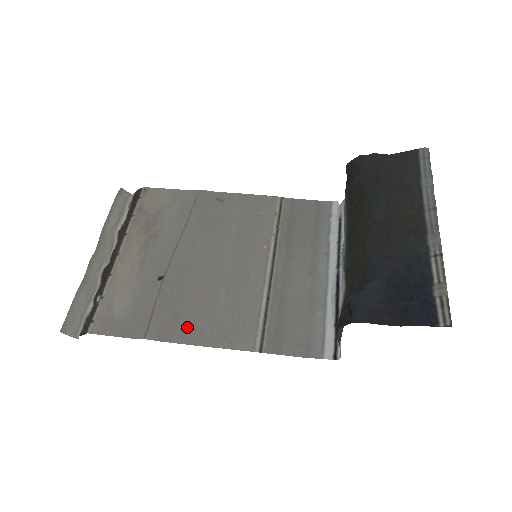
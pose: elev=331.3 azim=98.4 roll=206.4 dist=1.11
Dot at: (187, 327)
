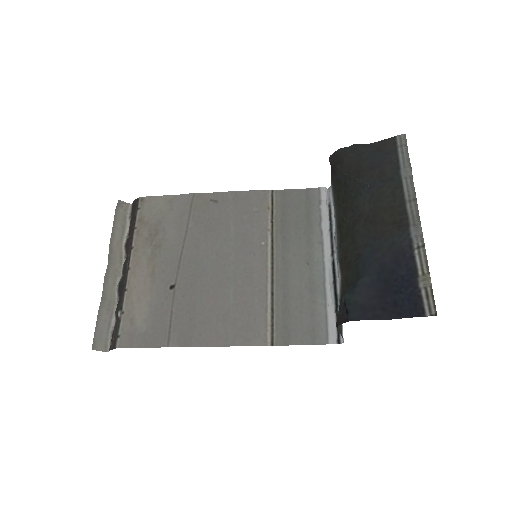
Dot at: (204, 331)
